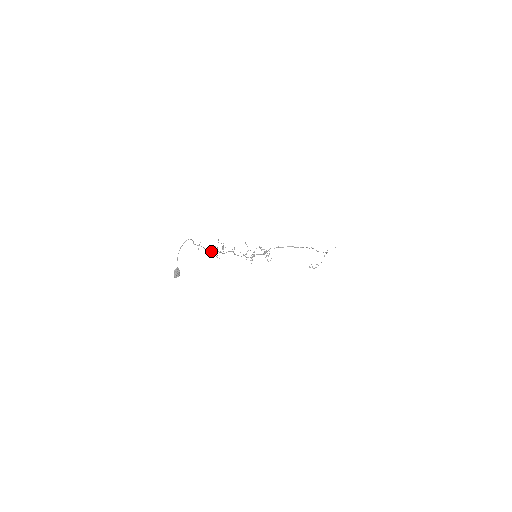
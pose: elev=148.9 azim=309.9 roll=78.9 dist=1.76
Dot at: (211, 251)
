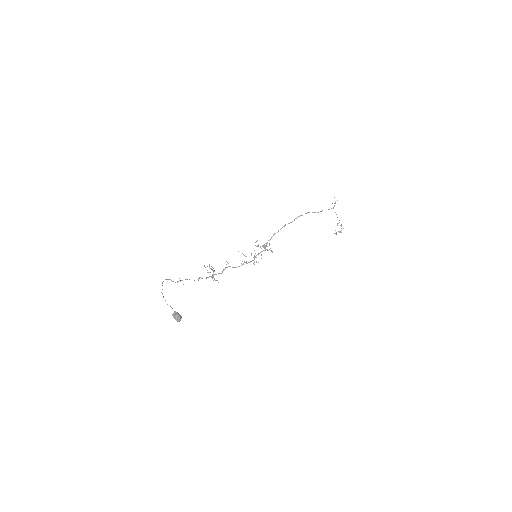
Dot at: occluded
